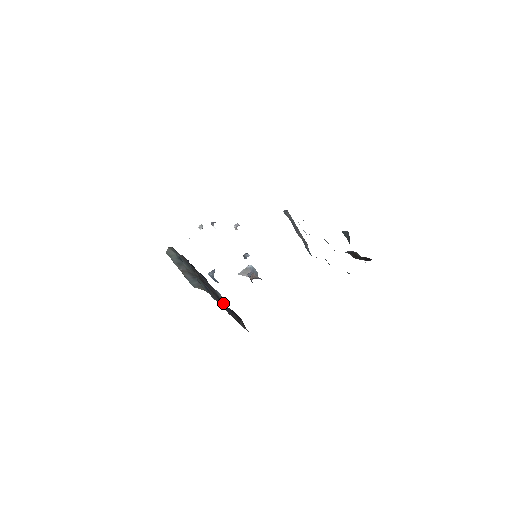
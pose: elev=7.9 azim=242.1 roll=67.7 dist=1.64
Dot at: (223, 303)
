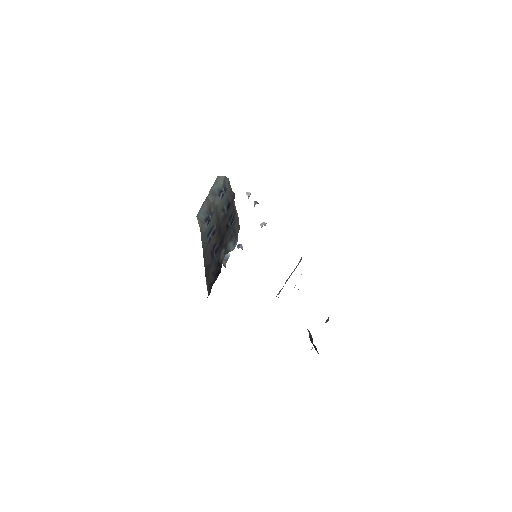
Dot at: (220, 253)
